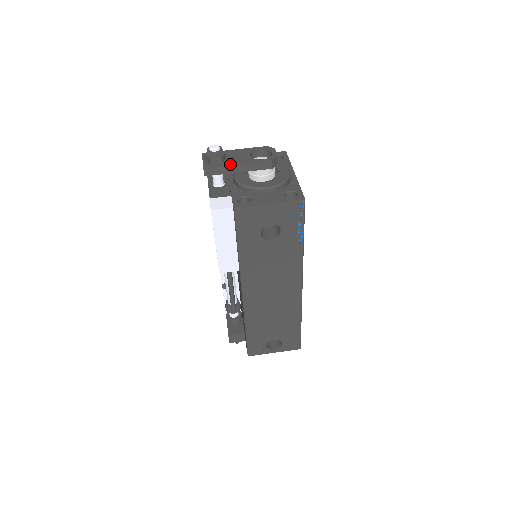
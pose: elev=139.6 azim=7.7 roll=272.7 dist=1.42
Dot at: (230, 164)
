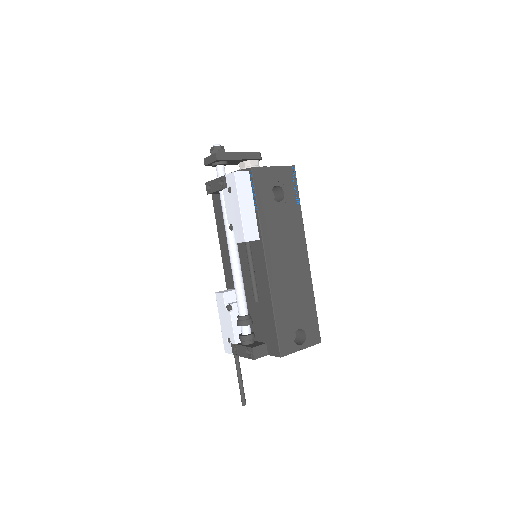
Dot at: (233, 152)
